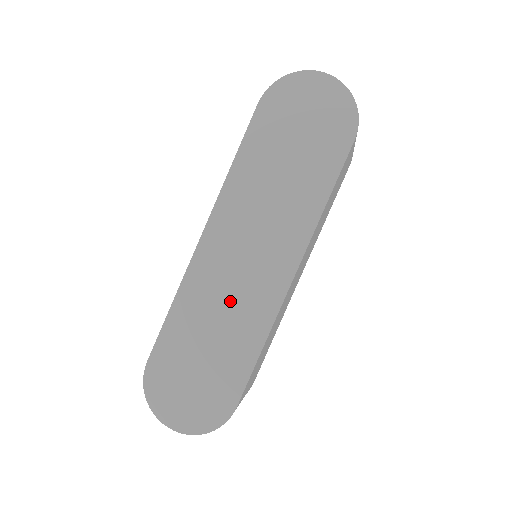
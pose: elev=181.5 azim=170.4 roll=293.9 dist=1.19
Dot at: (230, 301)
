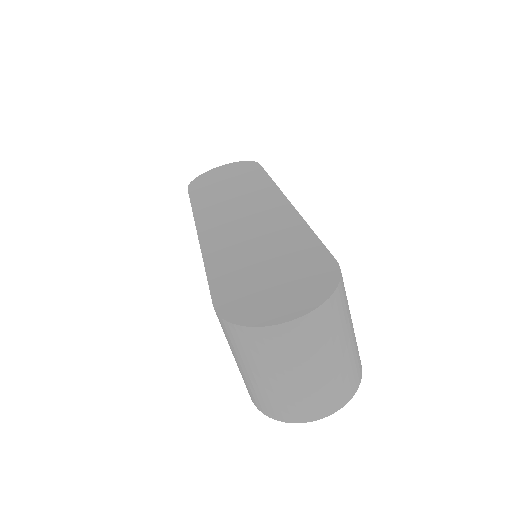
Dot at: (254, 234)
